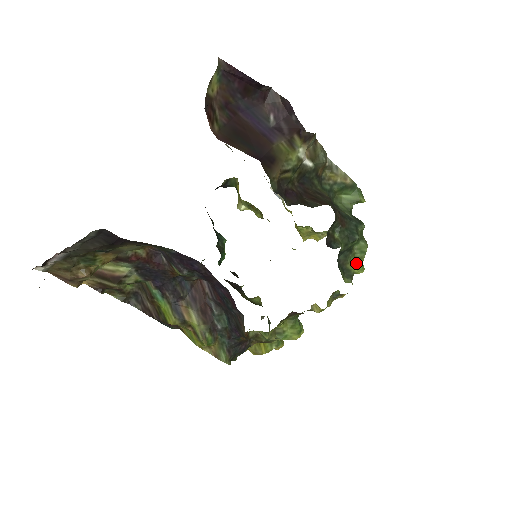
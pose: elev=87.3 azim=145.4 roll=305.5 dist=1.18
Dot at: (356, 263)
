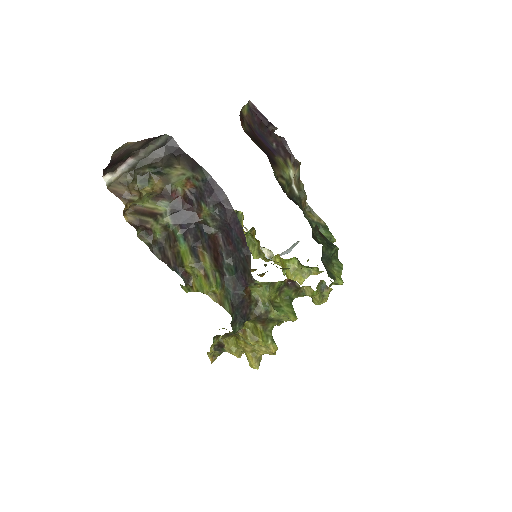
Dot at: (336, 274)
